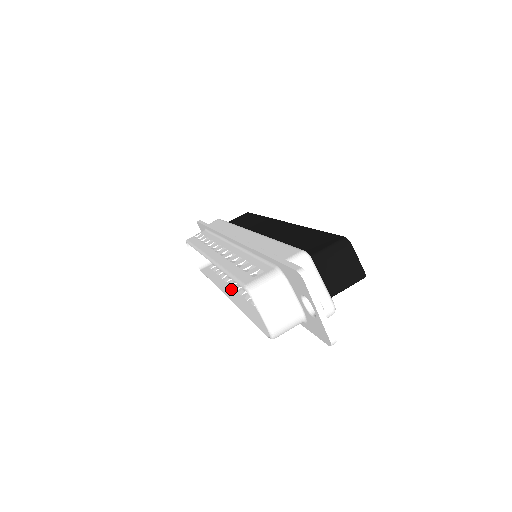
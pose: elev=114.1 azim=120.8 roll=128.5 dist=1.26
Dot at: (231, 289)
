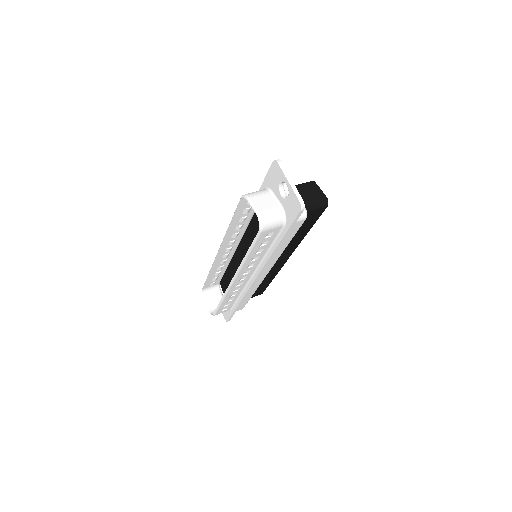
Dot at: occluded
